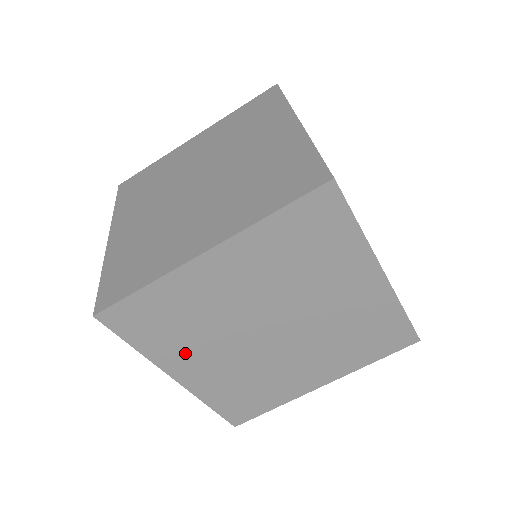
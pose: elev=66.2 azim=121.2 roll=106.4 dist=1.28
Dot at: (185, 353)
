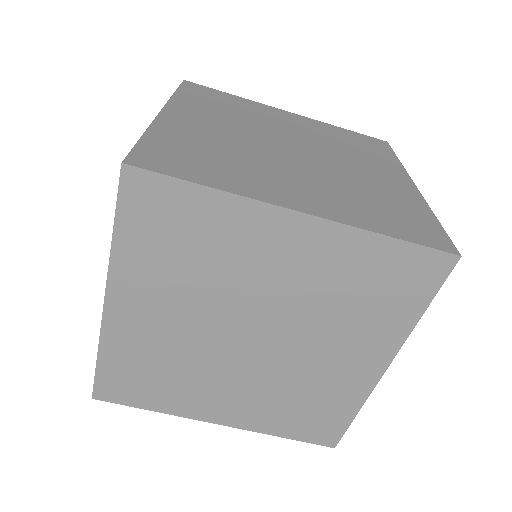
Dot at: (151, 286)
